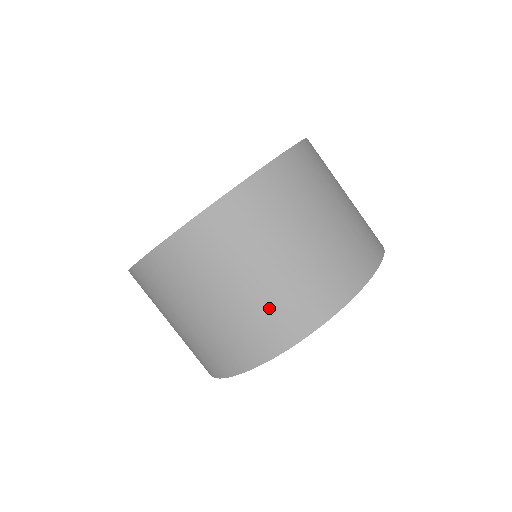
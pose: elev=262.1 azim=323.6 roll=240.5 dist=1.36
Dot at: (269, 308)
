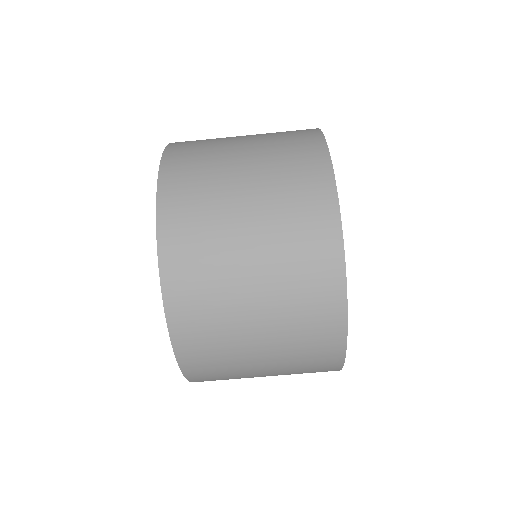
Dot at: (298, 359)
